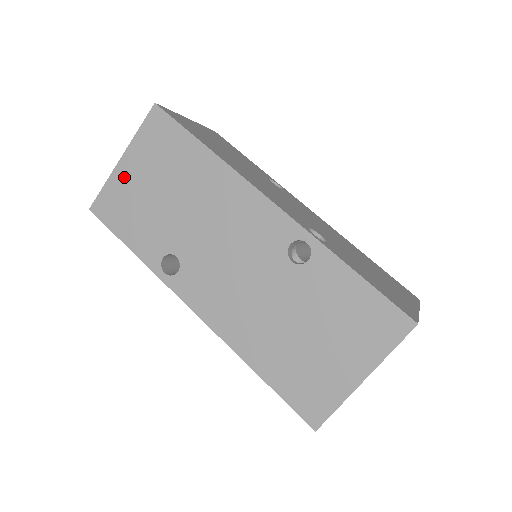
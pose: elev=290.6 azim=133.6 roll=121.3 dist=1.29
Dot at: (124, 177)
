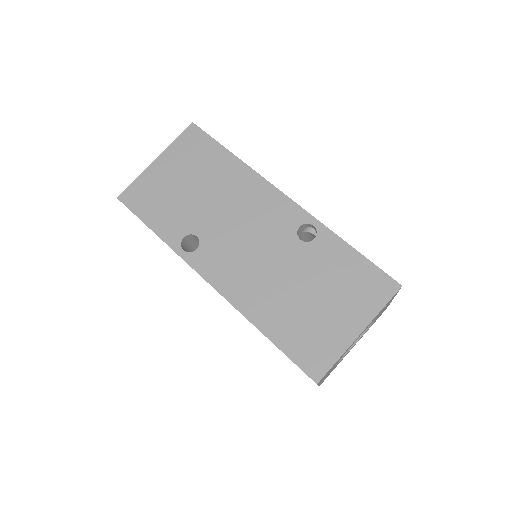
Dot at: (156, 173)
